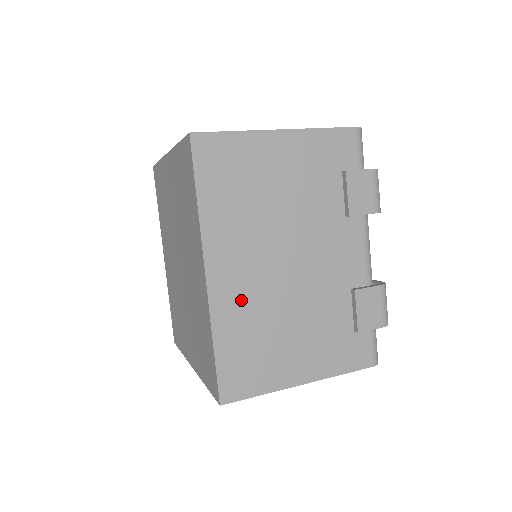
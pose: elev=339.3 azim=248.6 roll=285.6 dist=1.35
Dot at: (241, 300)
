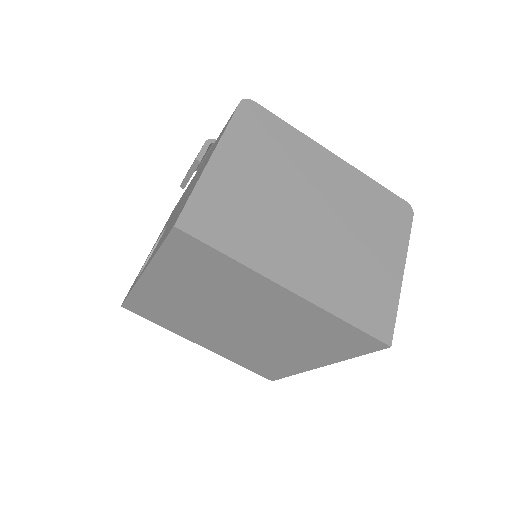
Dot at: occluded
